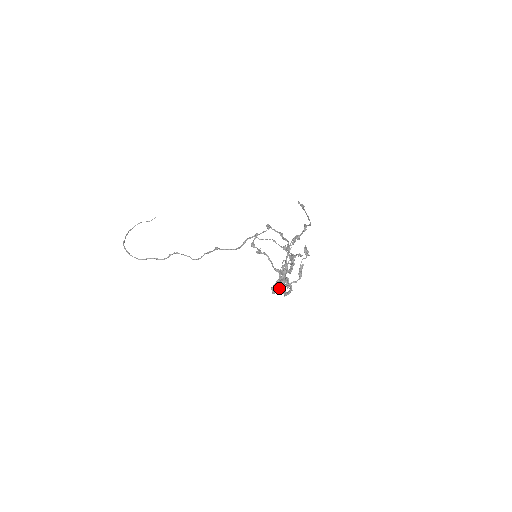
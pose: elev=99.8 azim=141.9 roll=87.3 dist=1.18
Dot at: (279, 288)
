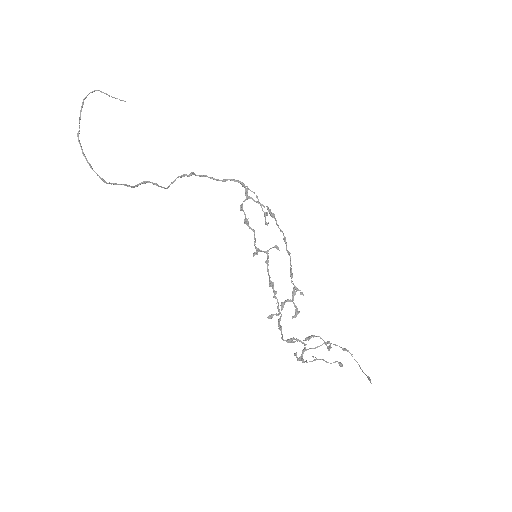
Dot at: (286, 341)
